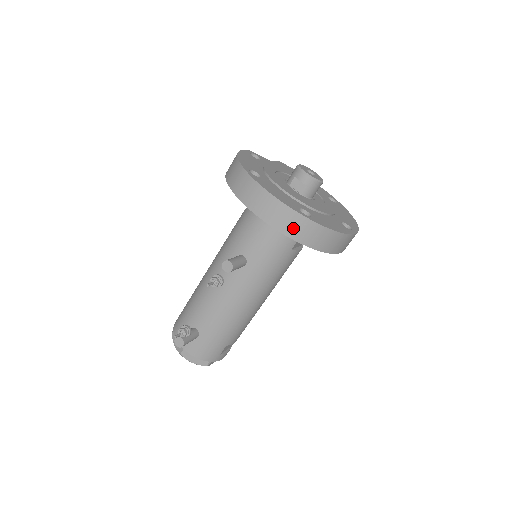
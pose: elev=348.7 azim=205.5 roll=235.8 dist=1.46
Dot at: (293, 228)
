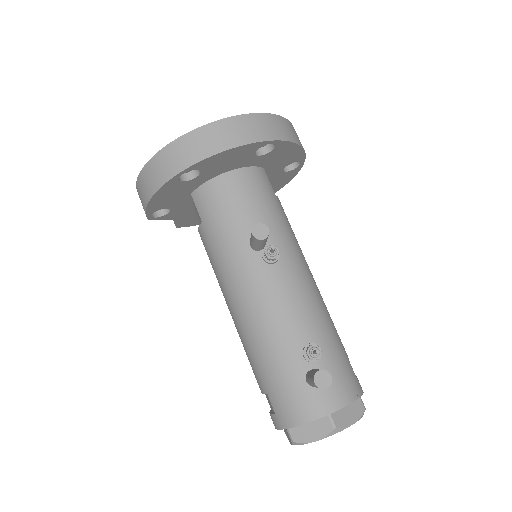
Dot at: (264, 130)
